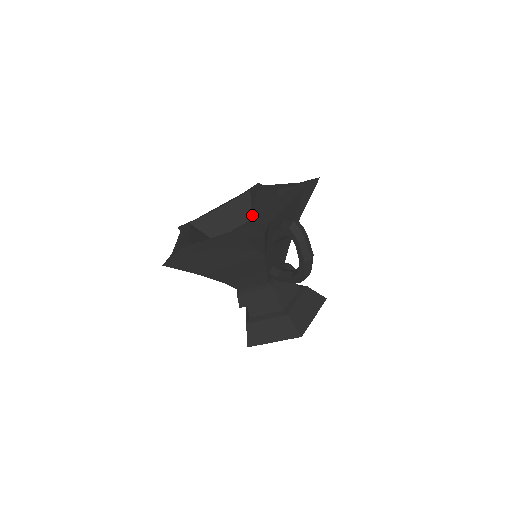
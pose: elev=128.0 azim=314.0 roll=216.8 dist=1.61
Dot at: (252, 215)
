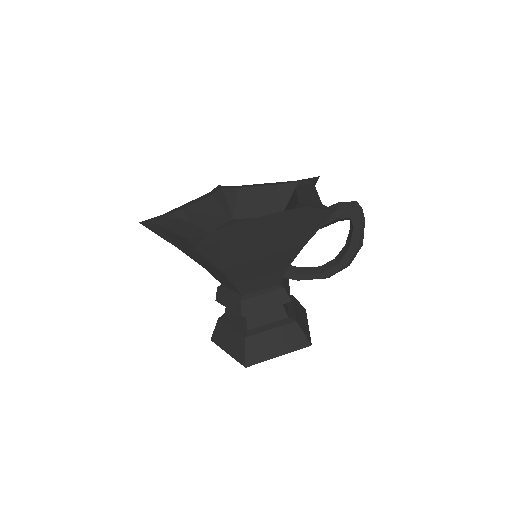
Dot at: (232, 215)
